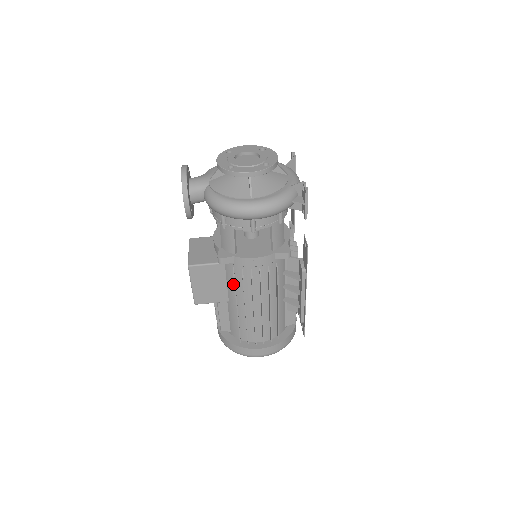
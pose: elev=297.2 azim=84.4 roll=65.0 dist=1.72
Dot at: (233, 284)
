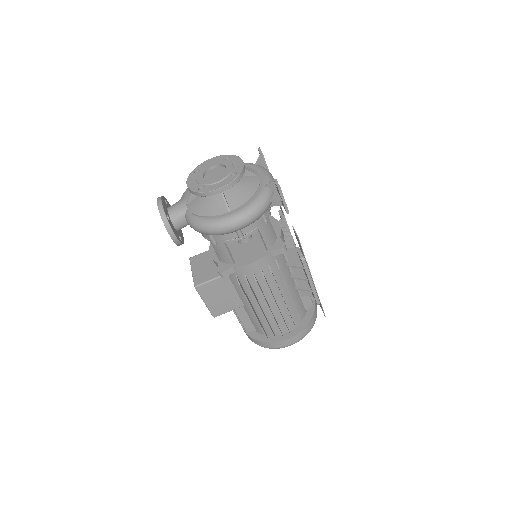
Dot at: occluded
